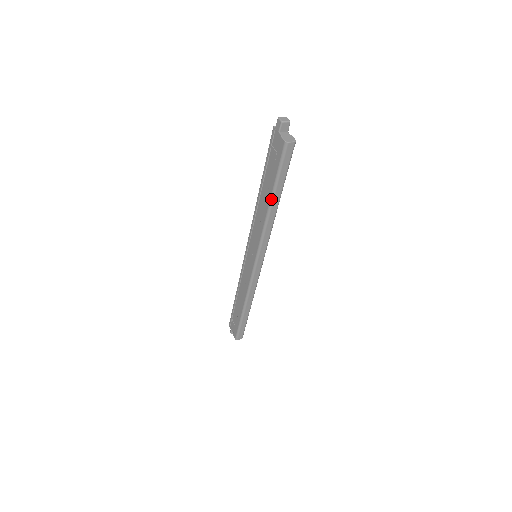
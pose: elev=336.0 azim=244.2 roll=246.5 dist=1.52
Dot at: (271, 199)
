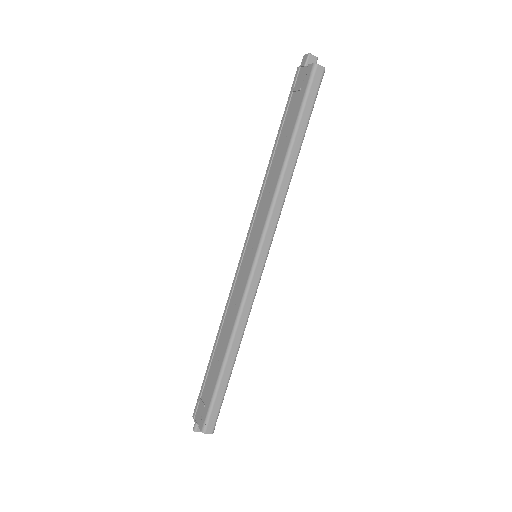
Dot at: (289, 146)
